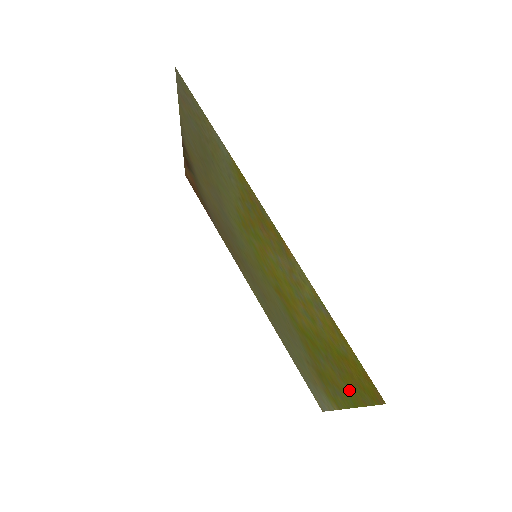
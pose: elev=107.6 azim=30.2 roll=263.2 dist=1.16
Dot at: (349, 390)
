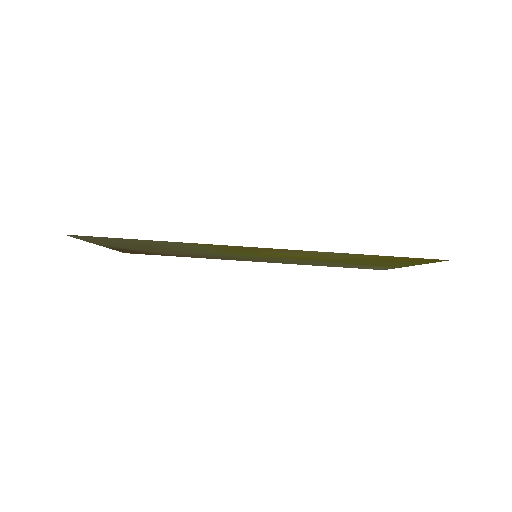
Dot at: (408, 263)
